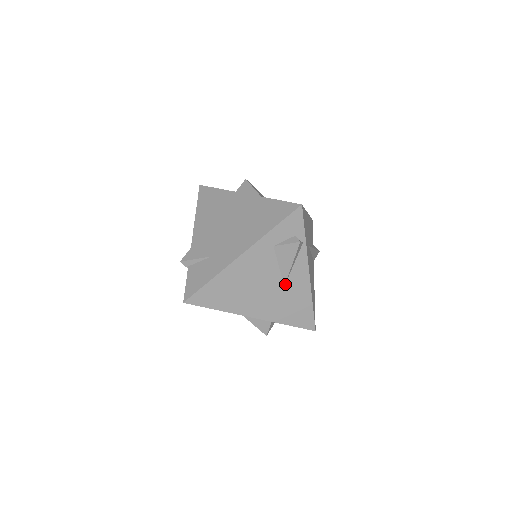
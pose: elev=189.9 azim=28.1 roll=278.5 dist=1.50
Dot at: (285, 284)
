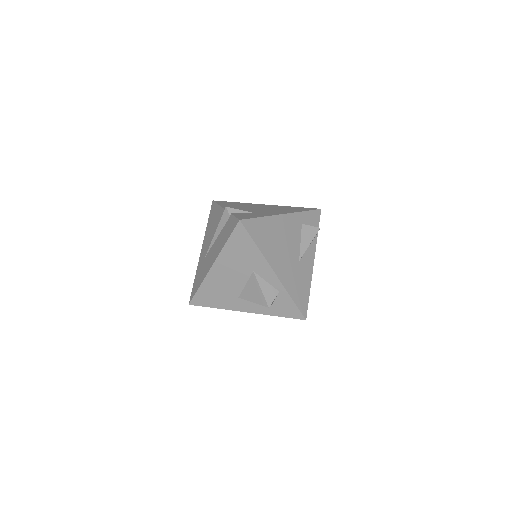
Dot at: (300, 259)
